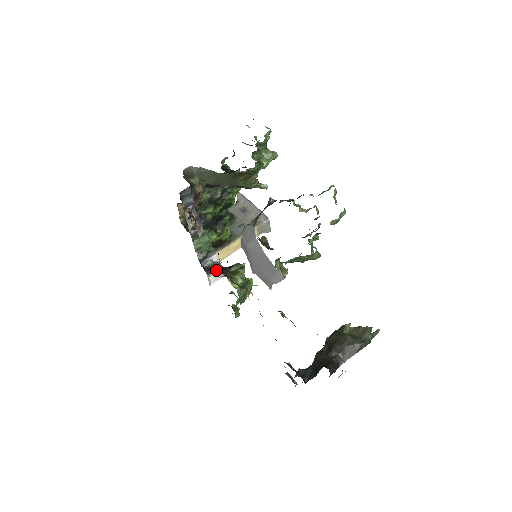
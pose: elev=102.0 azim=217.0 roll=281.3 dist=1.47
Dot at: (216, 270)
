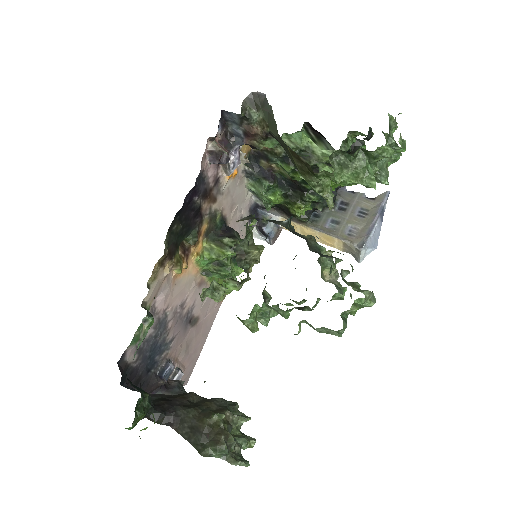
Dot at: (262, 229)
